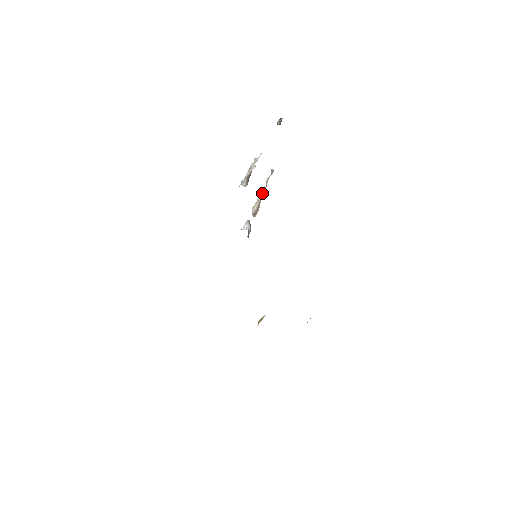
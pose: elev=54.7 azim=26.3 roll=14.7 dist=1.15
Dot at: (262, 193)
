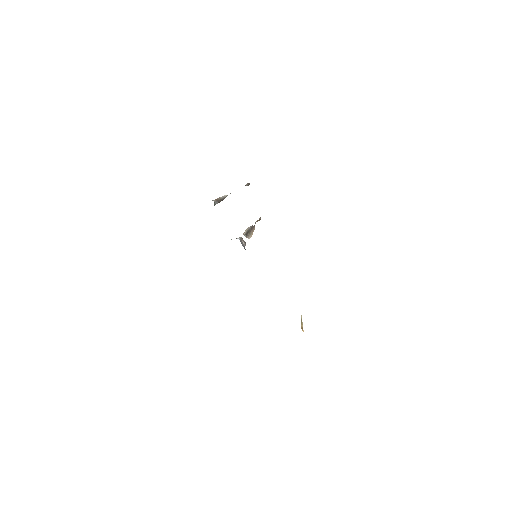
Dot at: (251, 226)
